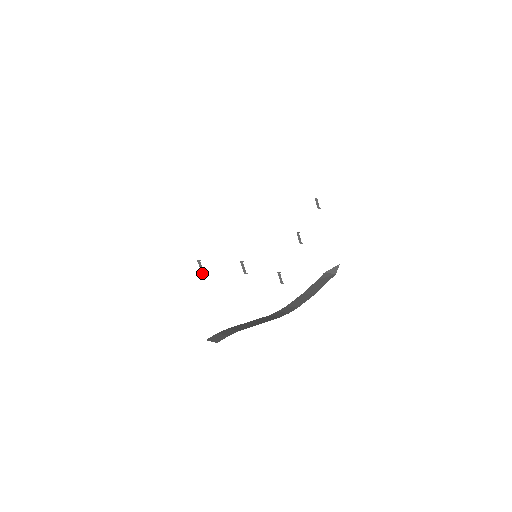
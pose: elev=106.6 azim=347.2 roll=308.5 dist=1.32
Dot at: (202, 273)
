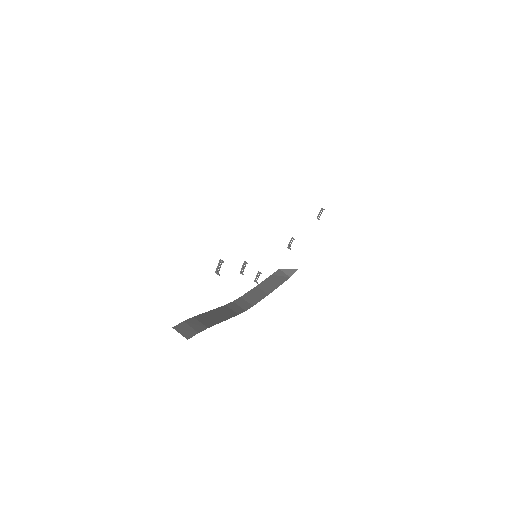
Dot at: (216, 273)
